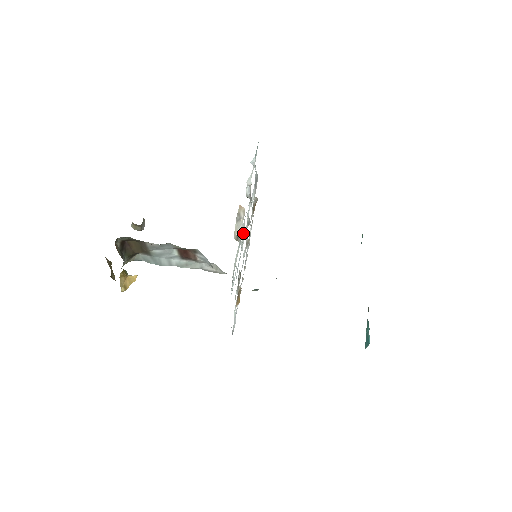
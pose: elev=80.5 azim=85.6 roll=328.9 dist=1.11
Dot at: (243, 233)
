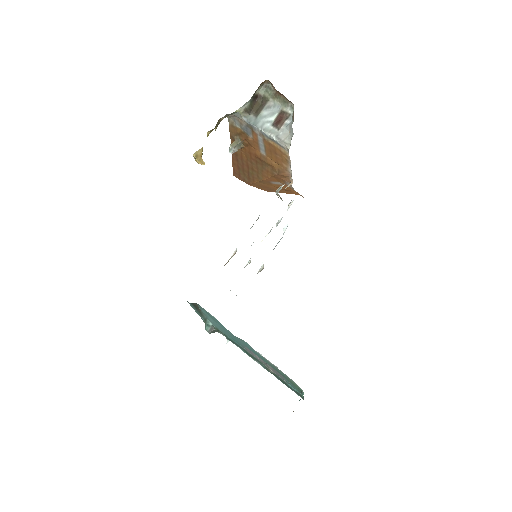
Dot at: occluded
